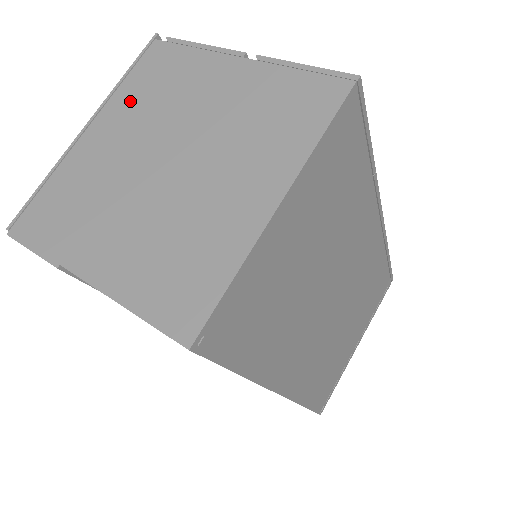
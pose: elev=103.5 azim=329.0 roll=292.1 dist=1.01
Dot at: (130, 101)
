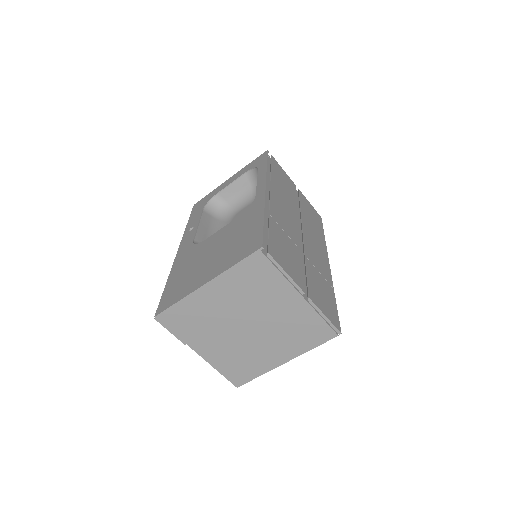
Dot at: (235, 284)
